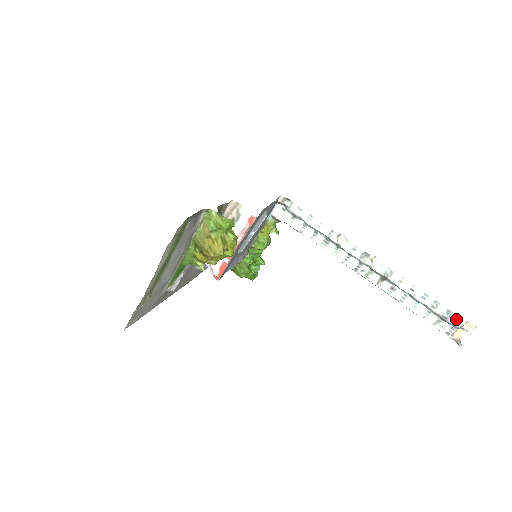
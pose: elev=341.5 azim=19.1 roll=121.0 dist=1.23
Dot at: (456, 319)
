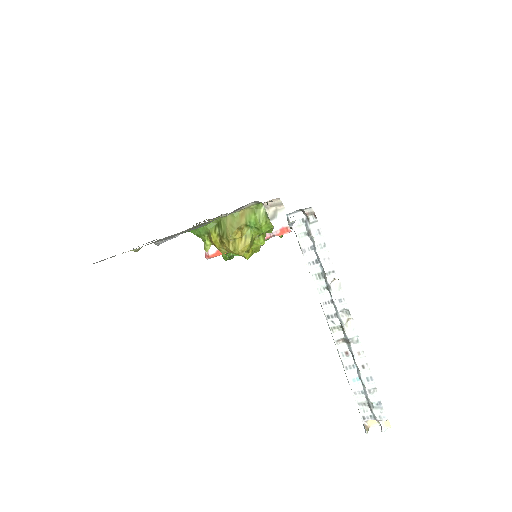
Dot at: (381, 413)
